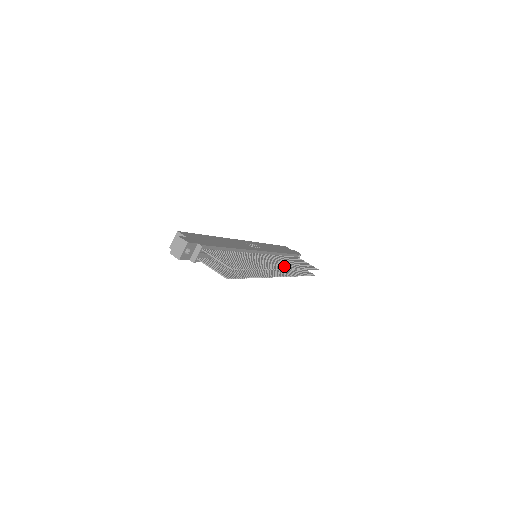
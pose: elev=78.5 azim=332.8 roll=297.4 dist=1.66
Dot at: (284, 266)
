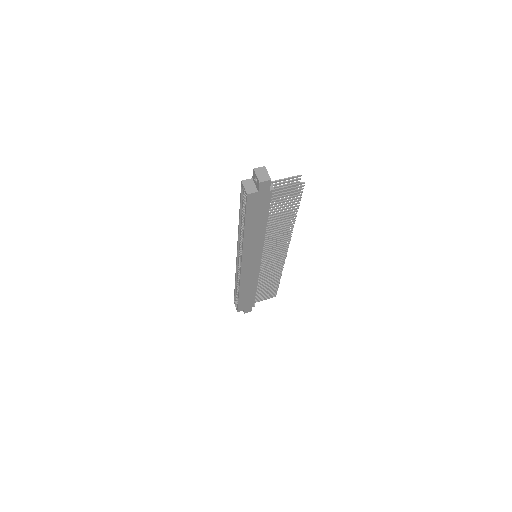
Dot at: occluded
